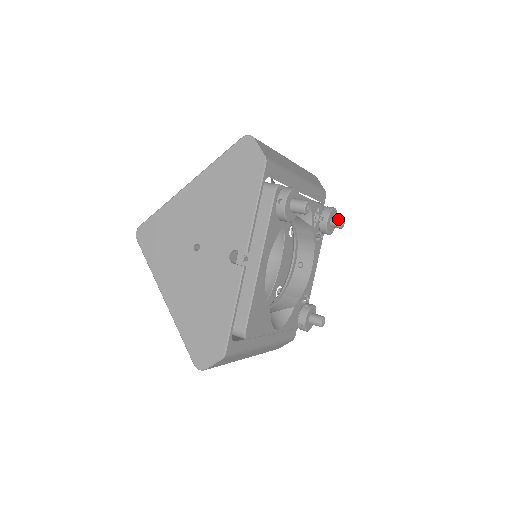
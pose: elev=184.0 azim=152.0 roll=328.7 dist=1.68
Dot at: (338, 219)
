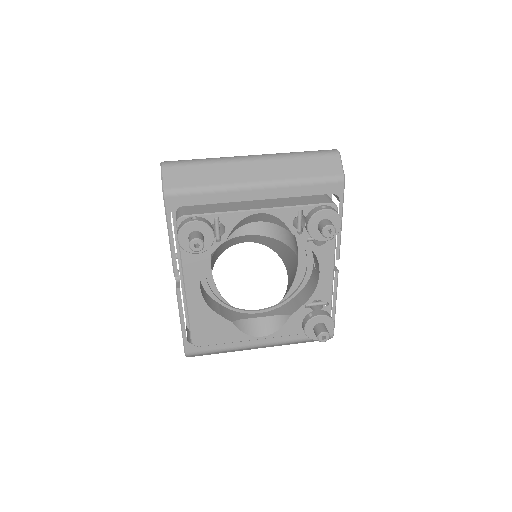
Dot at: (321, 227)
